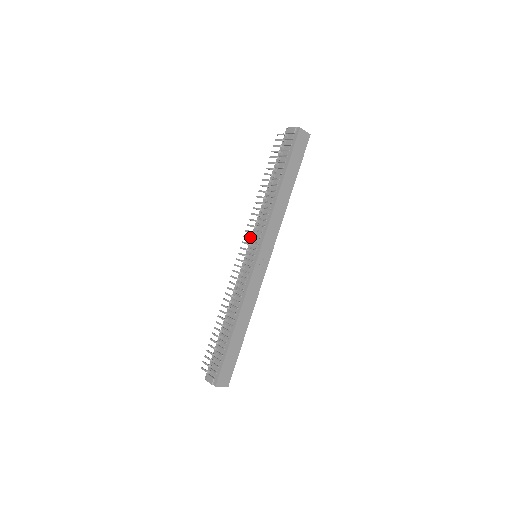
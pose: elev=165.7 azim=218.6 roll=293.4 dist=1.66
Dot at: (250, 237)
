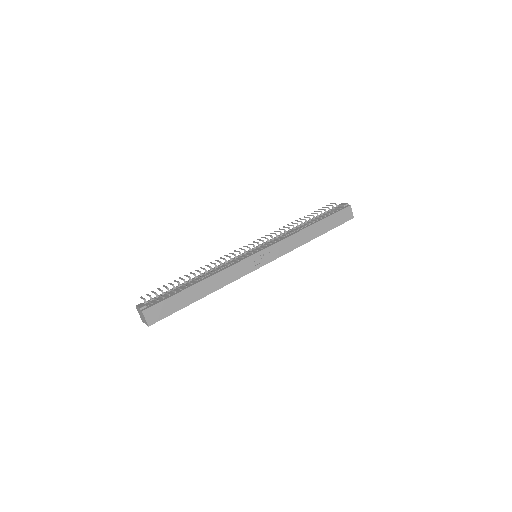
Dot at: (263, 240)
